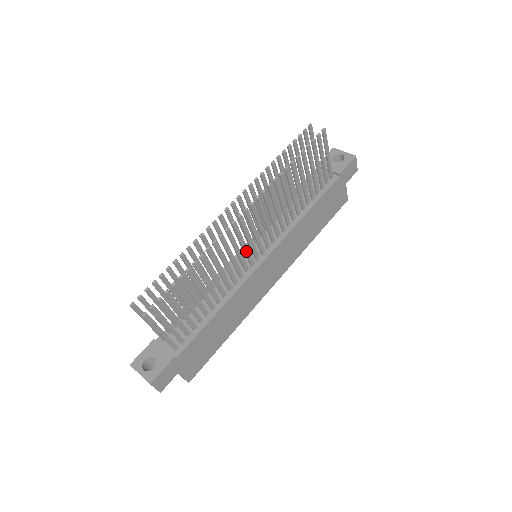
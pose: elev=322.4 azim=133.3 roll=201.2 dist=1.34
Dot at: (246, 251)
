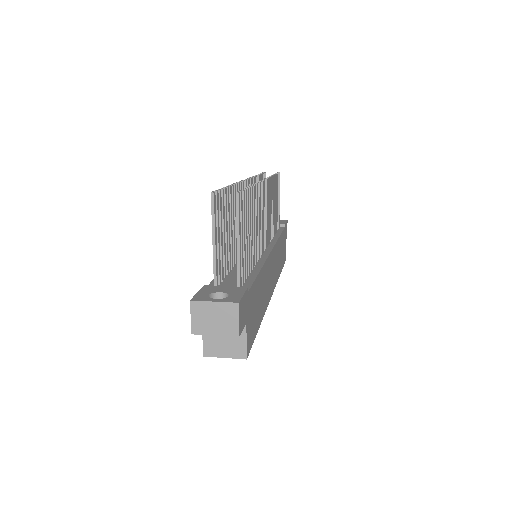
Dot at: (263, 227)
